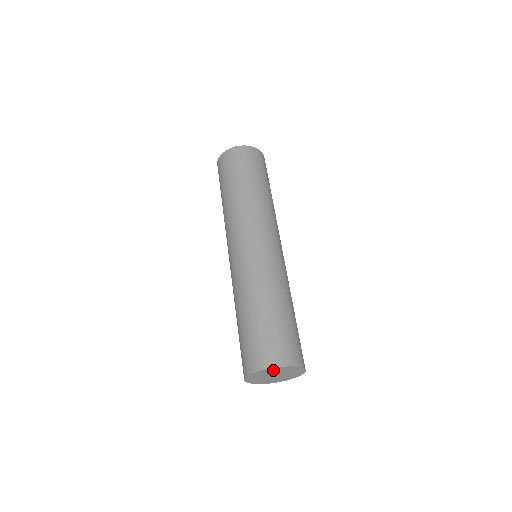
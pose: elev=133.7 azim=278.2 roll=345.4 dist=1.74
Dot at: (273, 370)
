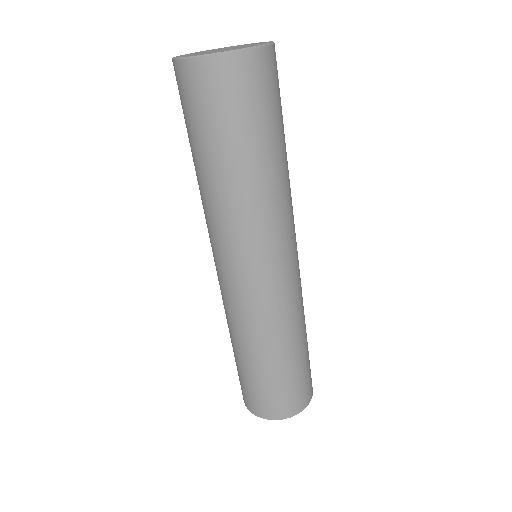
Dot at: occluded
